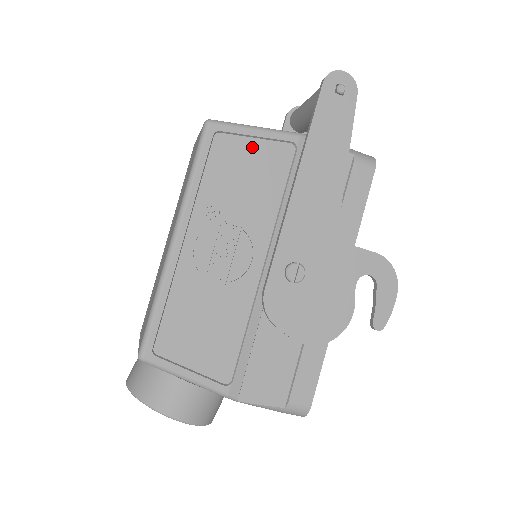
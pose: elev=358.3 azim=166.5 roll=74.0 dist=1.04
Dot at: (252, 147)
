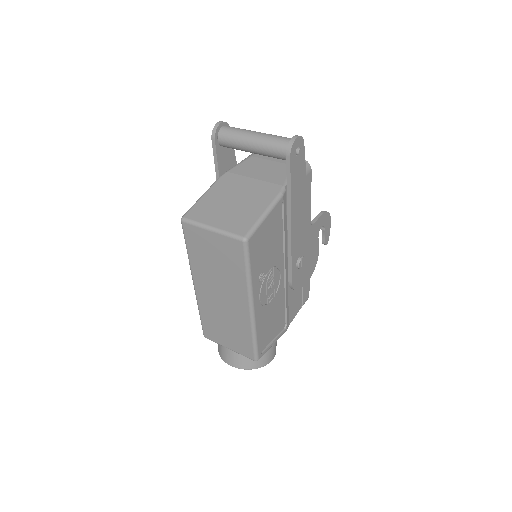
Dot at: (266, 227)
